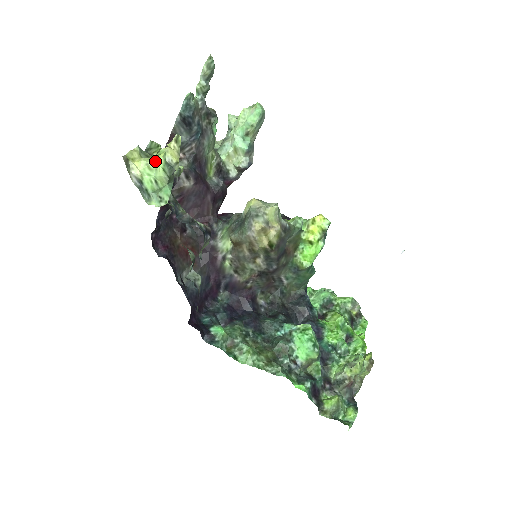
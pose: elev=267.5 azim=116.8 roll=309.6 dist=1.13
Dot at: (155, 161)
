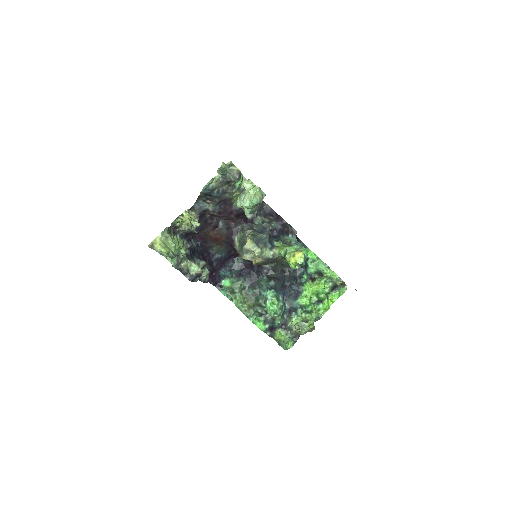
Dot at: (165, 251)
